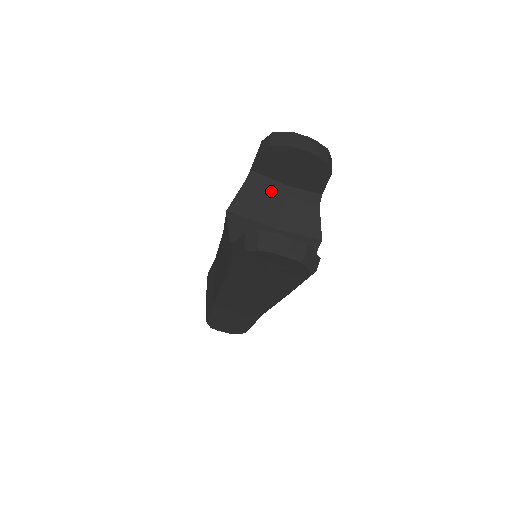
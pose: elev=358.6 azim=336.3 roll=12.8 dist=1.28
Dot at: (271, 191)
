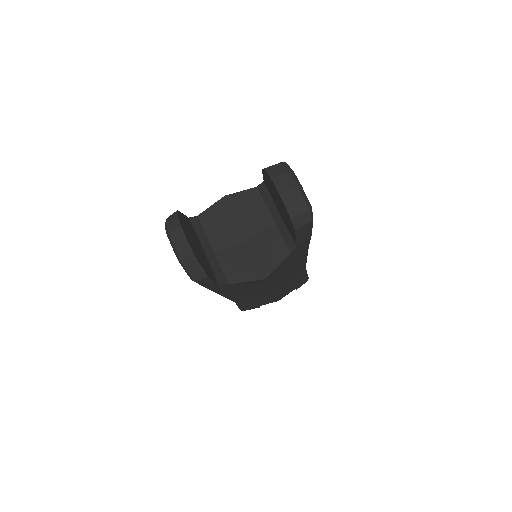
Dot at: (269, 210)
